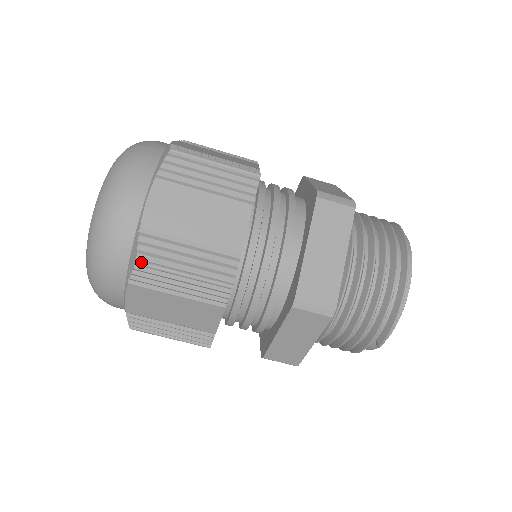
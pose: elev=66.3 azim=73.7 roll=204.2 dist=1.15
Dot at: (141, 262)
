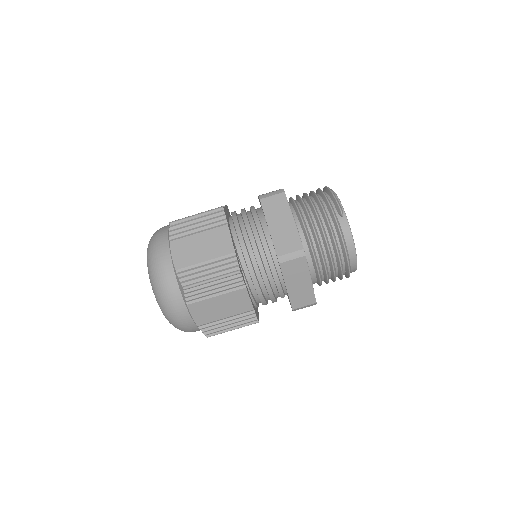
Dot at: (172, 222)
